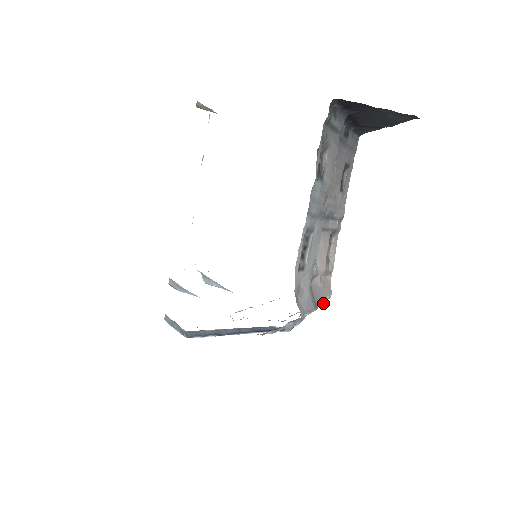
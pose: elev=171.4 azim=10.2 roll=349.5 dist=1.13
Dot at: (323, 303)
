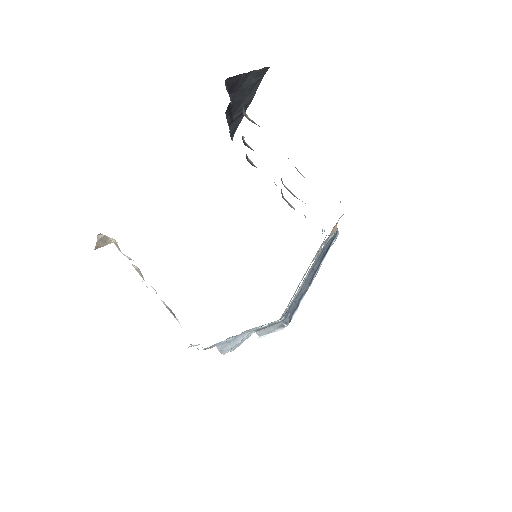
Dot at: occluded
